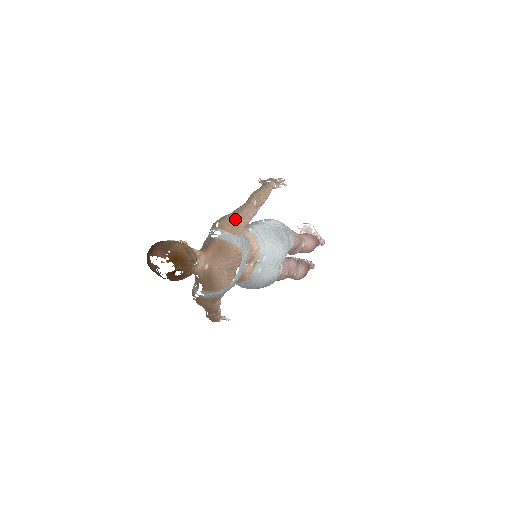
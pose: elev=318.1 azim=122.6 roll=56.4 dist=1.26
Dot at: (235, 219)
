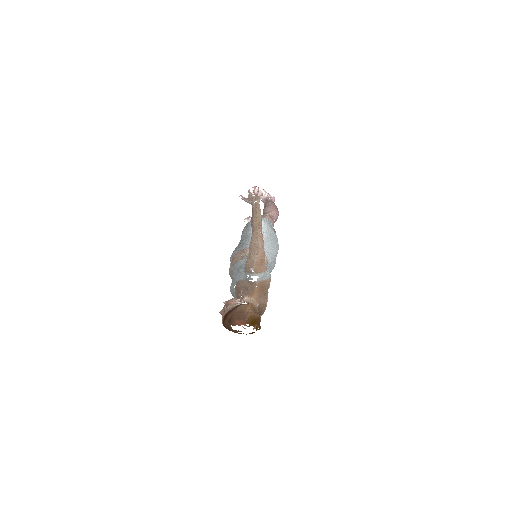
Dot at: (260, 259)
